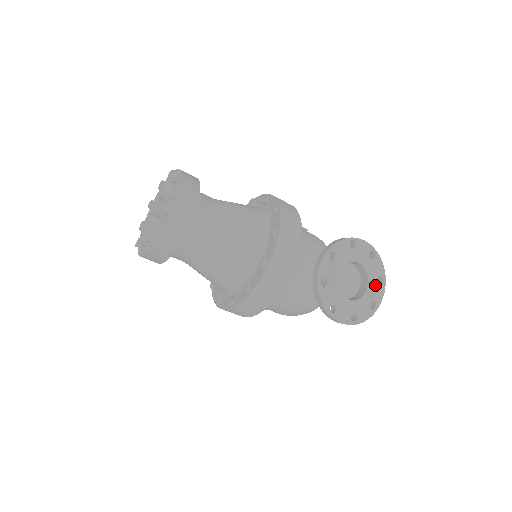
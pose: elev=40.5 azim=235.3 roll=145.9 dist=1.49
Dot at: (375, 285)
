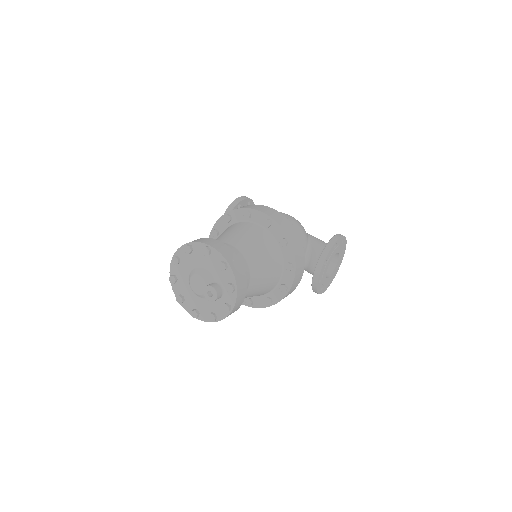
Dot at: (341, 256)
